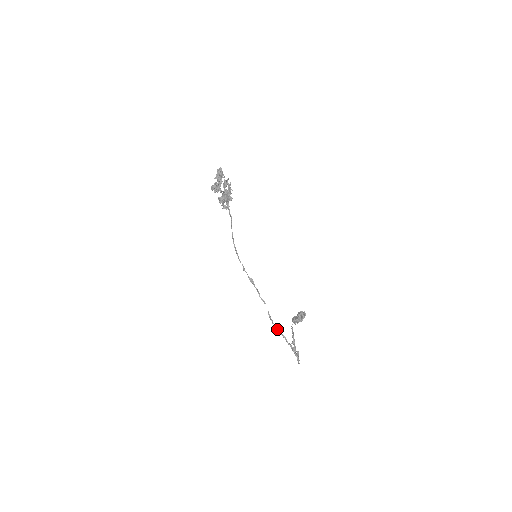
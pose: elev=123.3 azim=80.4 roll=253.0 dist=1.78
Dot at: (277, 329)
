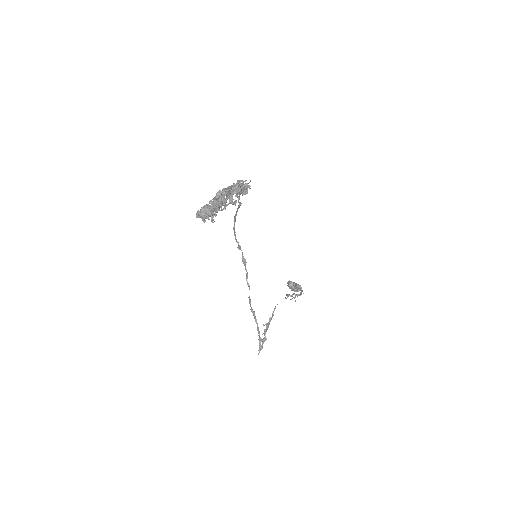
Dot at: occluded
